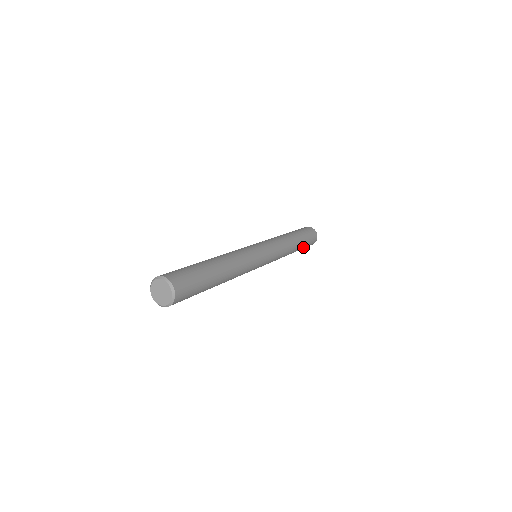
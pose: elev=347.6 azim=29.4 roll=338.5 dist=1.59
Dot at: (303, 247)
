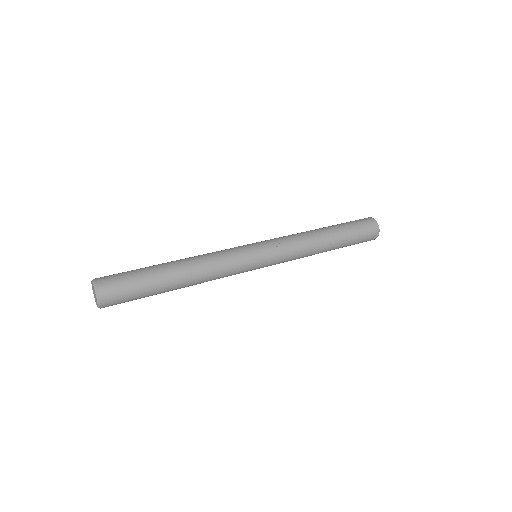
Dot at: occluded
